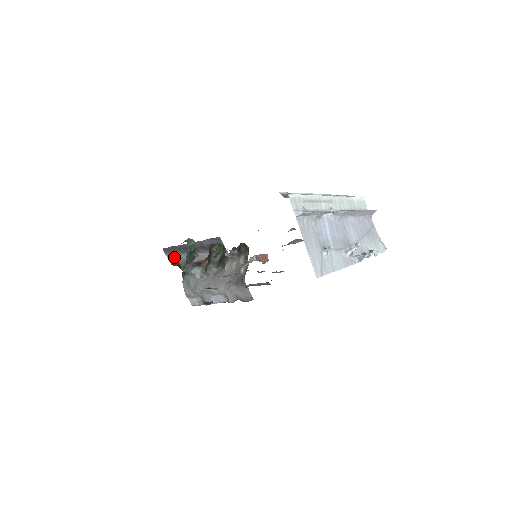
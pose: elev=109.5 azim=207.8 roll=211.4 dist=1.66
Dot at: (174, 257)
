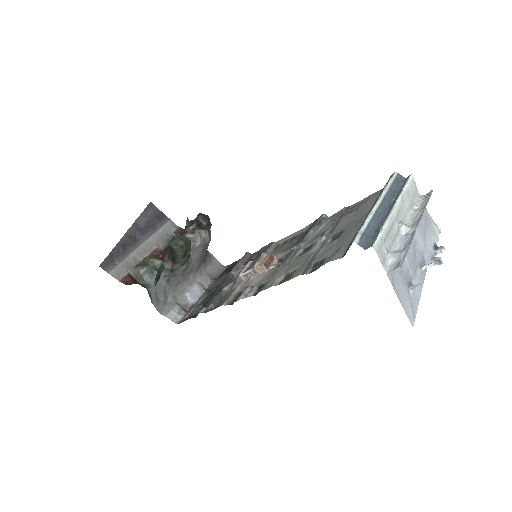
Dot at: (119, 270)
